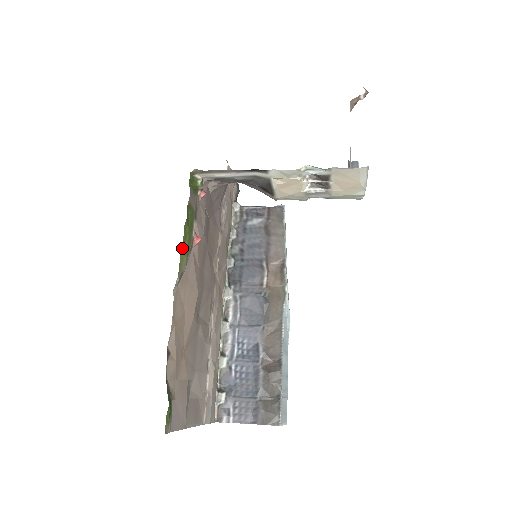
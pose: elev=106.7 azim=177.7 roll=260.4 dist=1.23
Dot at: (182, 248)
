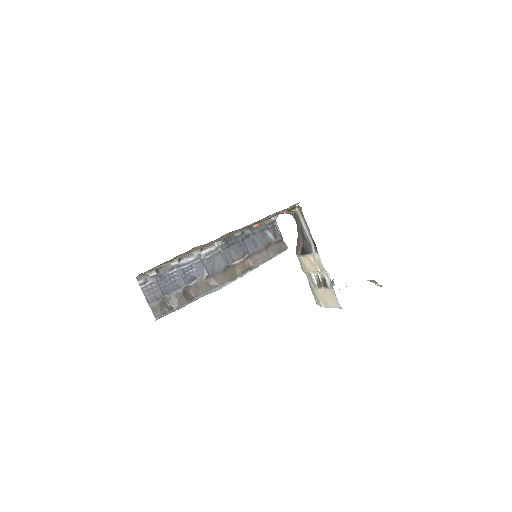
Dot at: occluded
